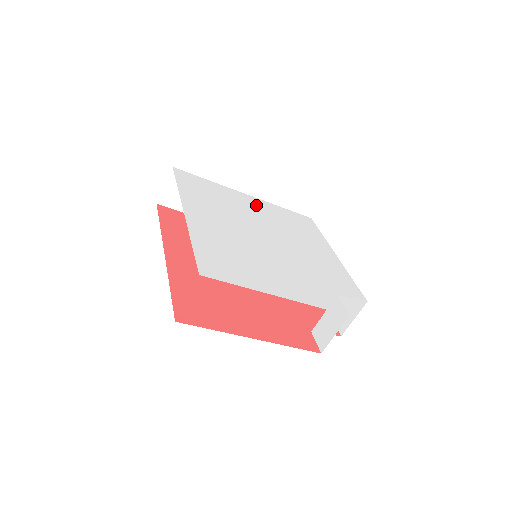
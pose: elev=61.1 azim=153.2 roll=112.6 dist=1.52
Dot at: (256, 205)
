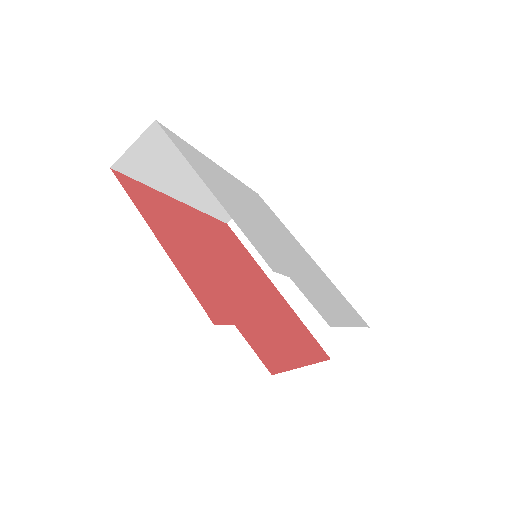
Dot at: (307, 256)
